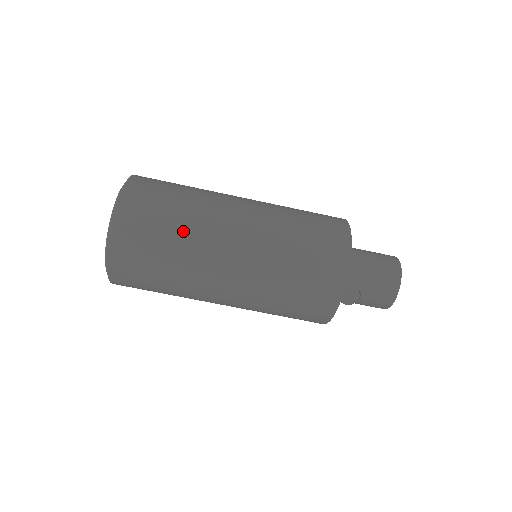
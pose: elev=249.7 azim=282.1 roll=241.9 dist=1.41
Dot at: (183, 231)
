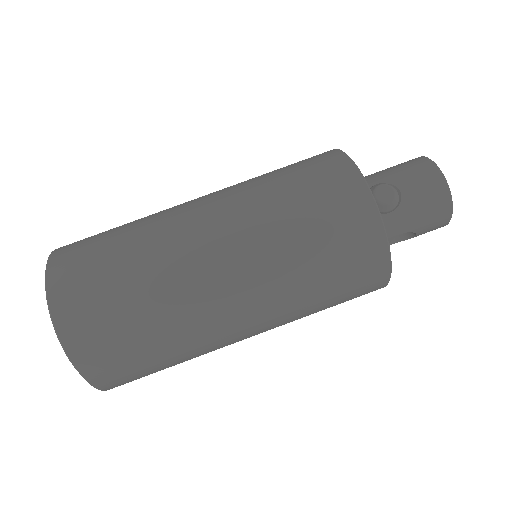
Dot at: (136, 221)
